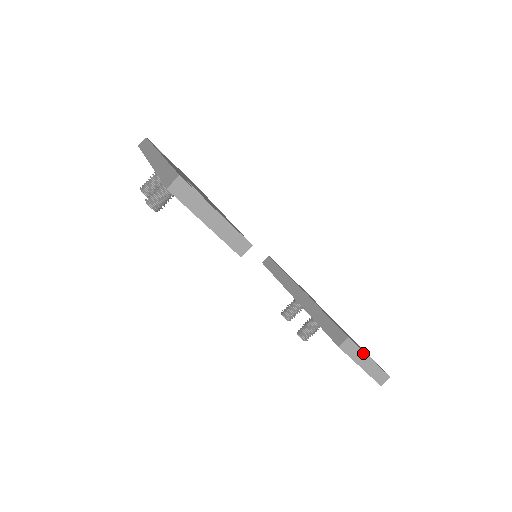
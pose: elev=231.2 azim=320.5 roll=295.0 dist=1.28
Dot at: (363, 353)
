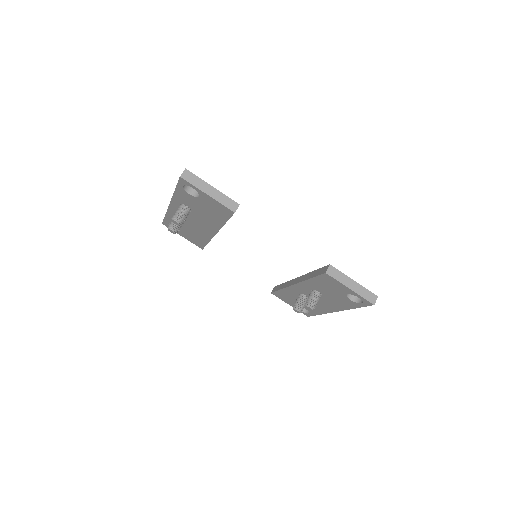
Dot at: (347, 277)
